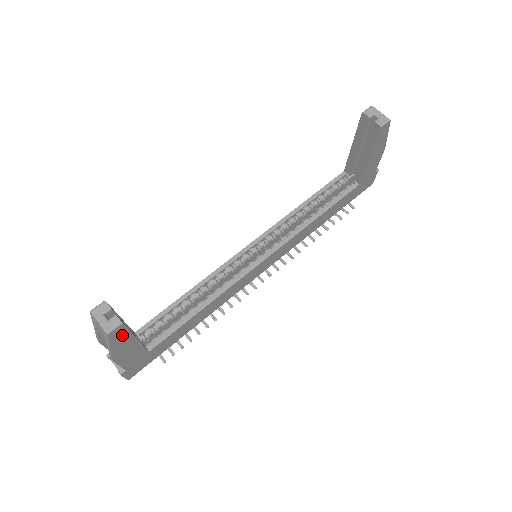
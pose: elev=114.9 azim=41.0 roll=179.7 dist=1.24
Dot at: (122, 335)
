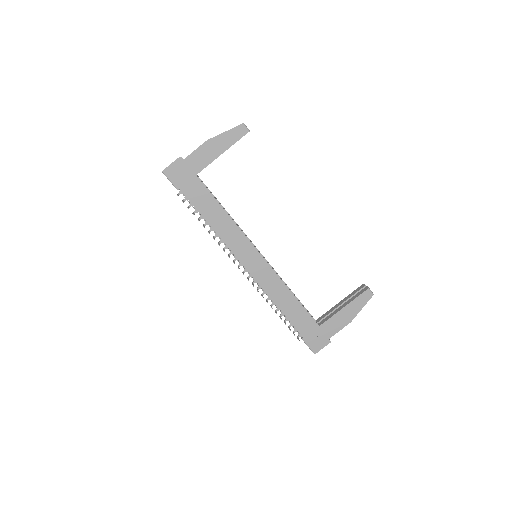
Dot at: (235, 137)
